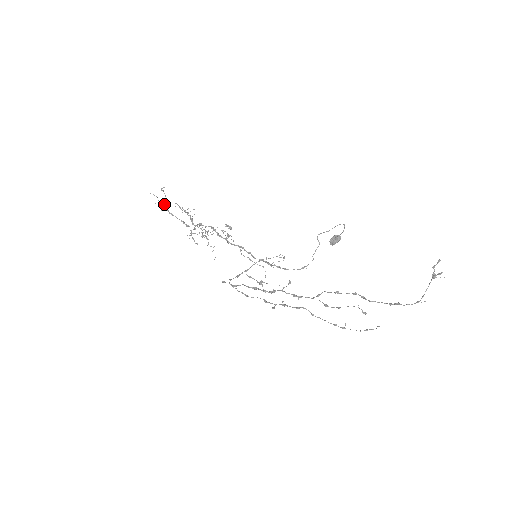
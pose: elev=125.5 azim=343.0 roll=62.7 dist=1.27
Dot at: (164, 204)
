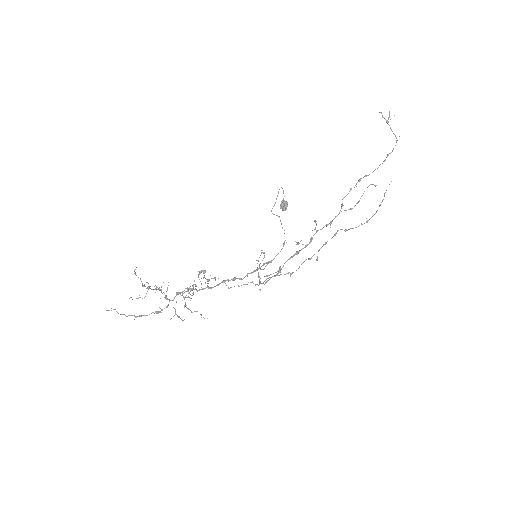
Dot at: occluded
